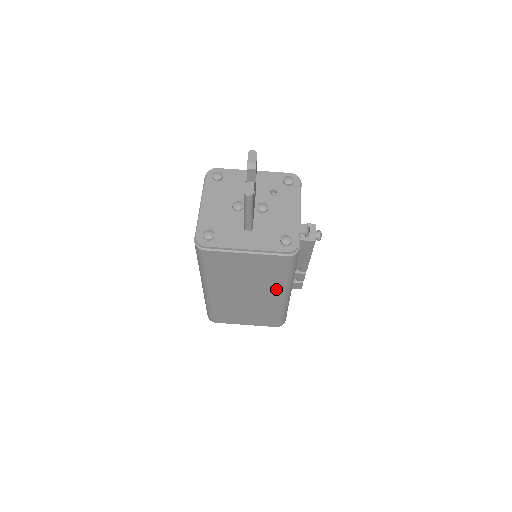
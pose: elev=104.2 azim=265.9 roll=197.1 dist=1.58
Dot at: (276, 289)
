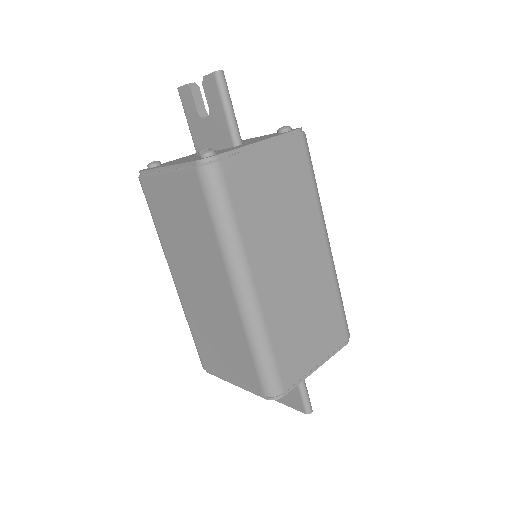
Dot at: (316, 227)
